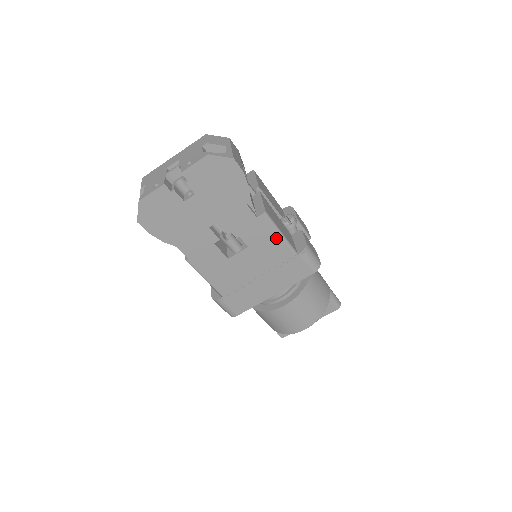
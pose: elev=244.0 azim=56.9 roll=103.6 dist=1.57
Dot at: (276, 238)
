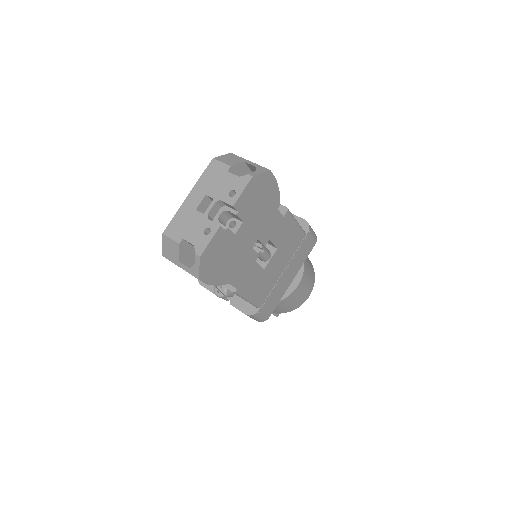
Dot at: (295, 228)
